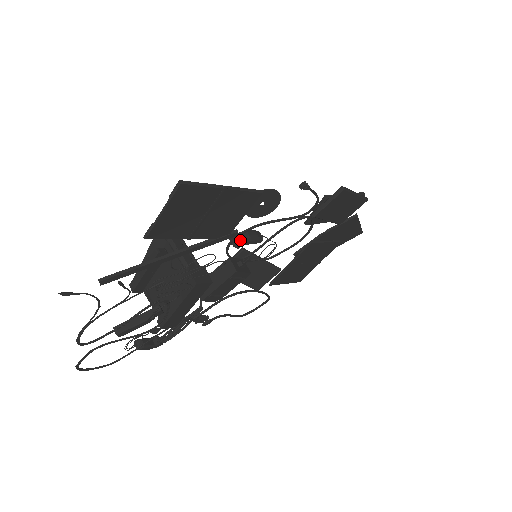
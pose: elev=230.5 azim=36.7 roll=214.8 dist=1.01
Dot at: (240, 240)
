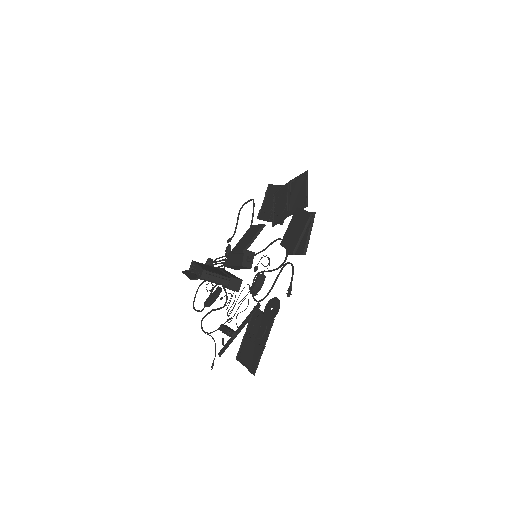
Dot at: occluded
